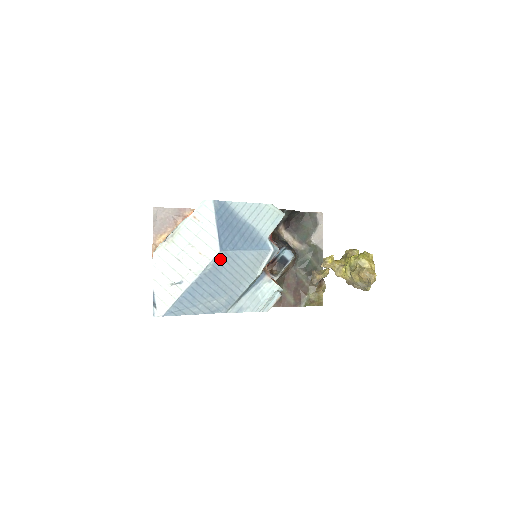
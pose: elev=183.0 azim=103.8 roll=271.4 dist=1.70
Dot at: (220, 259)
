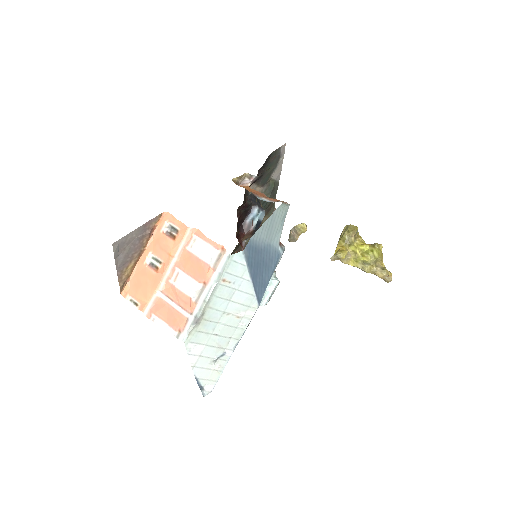
Dot at: occluded
